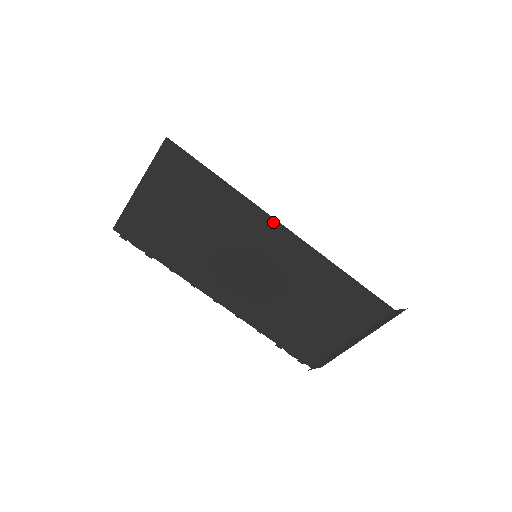
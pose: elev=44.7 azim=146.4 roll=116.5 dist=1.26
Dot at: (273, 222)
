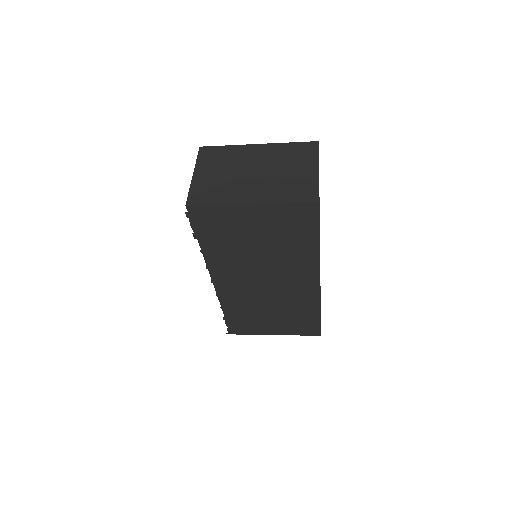
Dot at: (317, 276)
